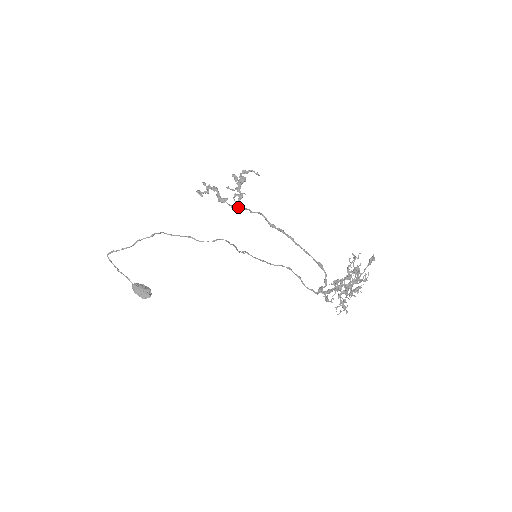
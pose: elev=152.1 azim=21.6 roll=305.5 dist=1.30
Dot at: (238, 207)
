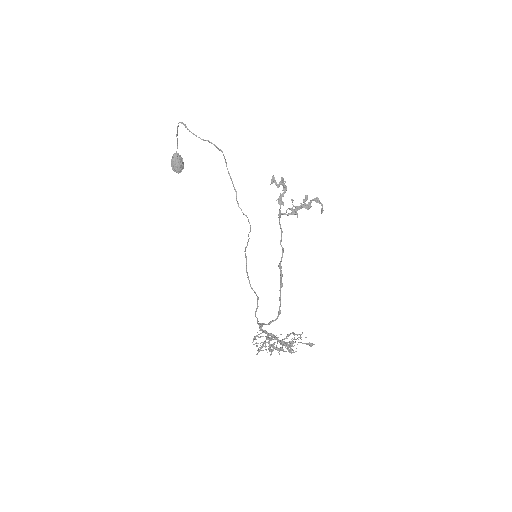
Dot at: (280, 224)
